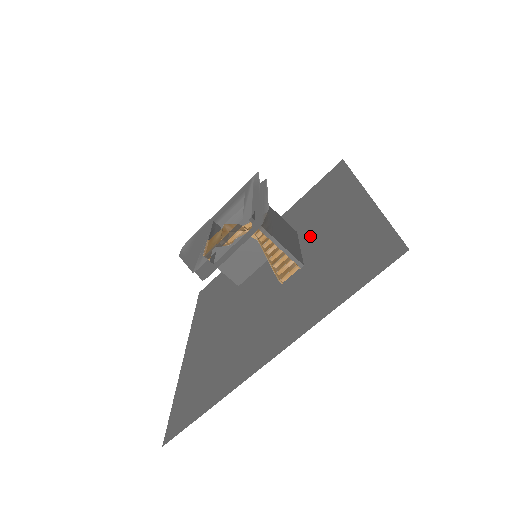
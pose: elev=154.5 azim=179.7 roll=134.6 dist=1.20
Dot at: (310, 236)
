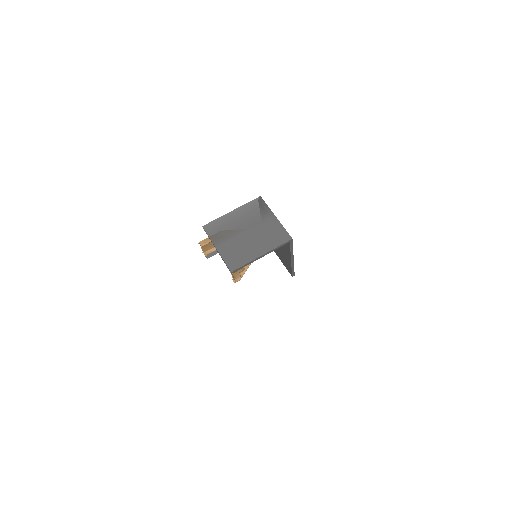
Dot at: occluded
